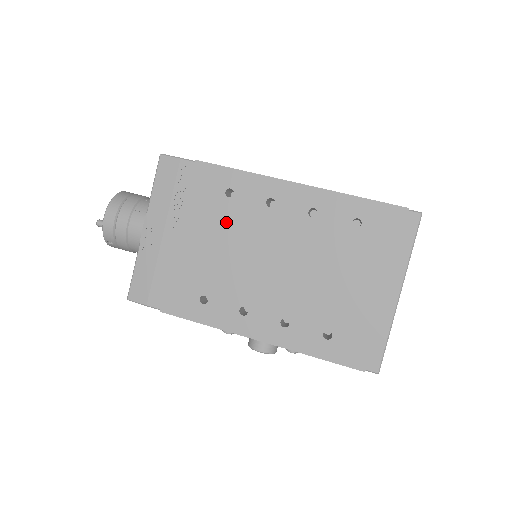
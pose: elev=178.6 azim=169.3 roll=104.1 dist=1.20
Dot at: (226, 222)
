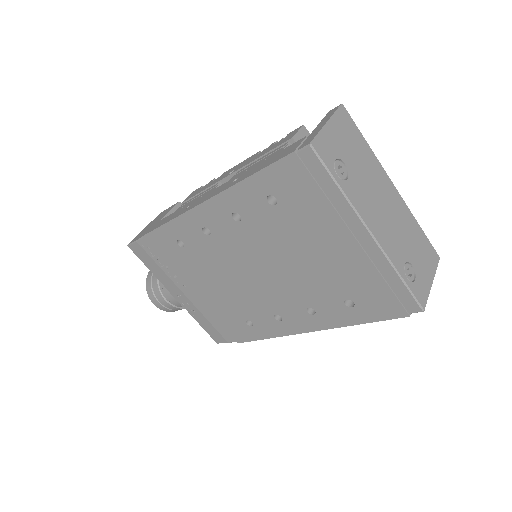
Dot at: (202, 265)
